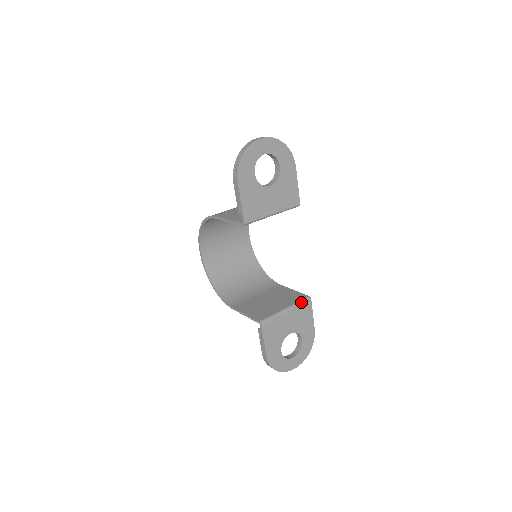
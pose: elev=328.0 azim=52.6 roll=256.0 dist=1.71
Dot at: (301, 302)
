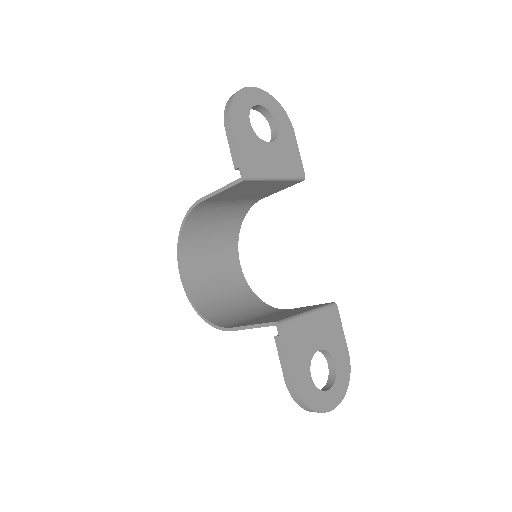
Dot at: (325, 306)
